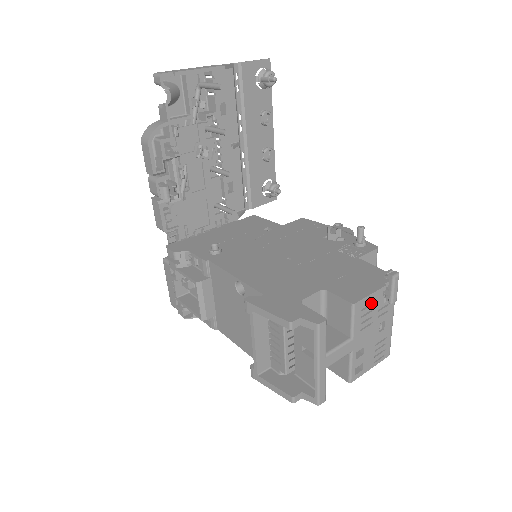
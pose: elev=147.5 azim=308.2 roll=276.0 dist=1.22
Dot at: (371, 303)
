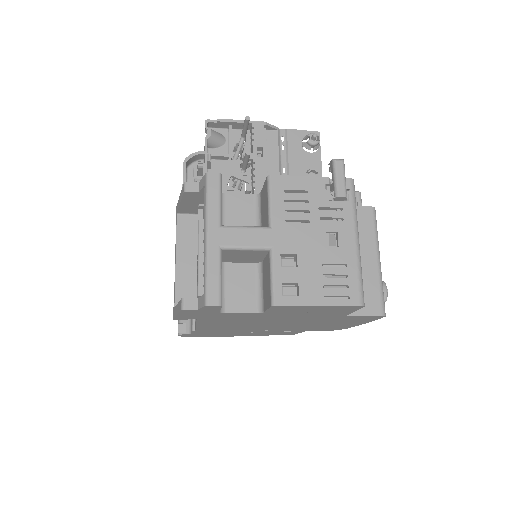
Dot at: (303, 190)
